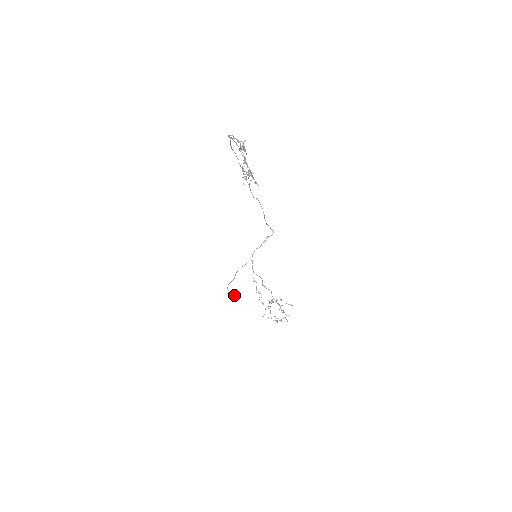
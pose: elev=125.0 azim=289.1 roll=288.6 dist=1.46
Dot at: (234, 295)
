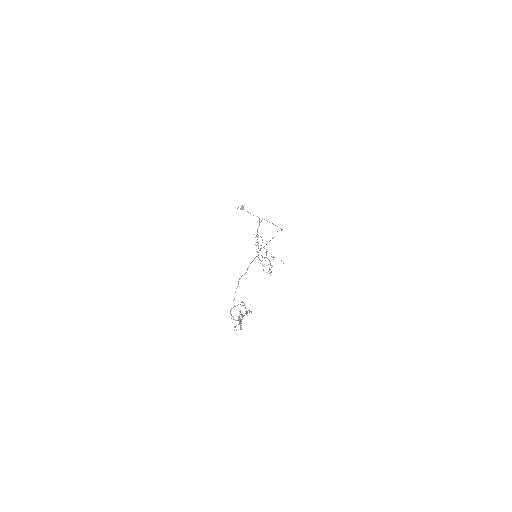
Dot at: (243, 208)
